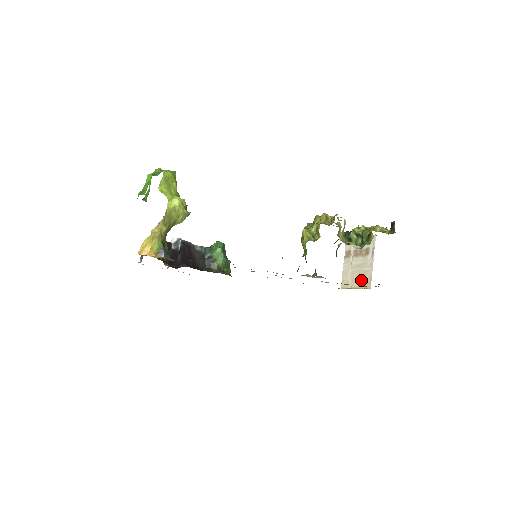
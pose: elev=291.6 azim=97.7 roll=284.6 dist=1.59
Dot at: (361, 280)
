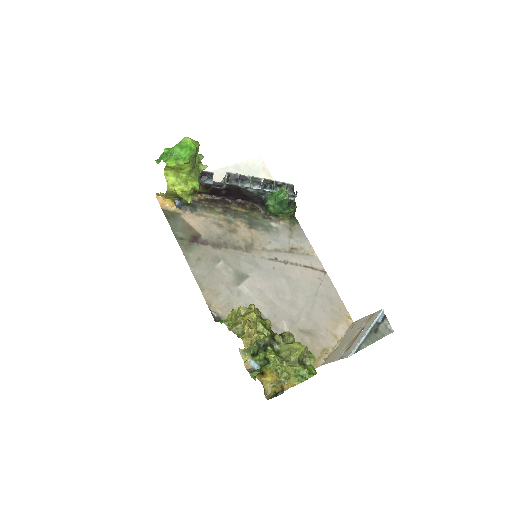
Dot at: (336, 349)
